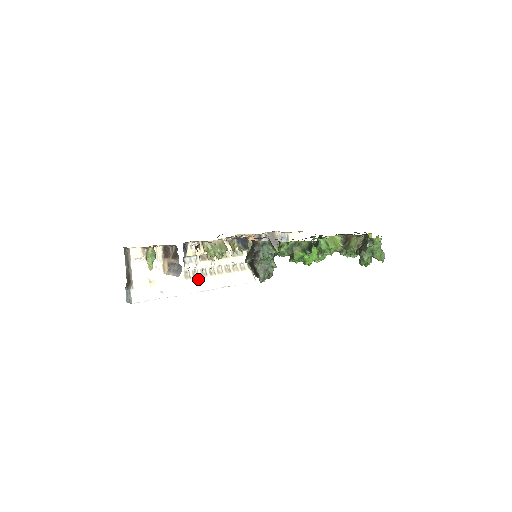
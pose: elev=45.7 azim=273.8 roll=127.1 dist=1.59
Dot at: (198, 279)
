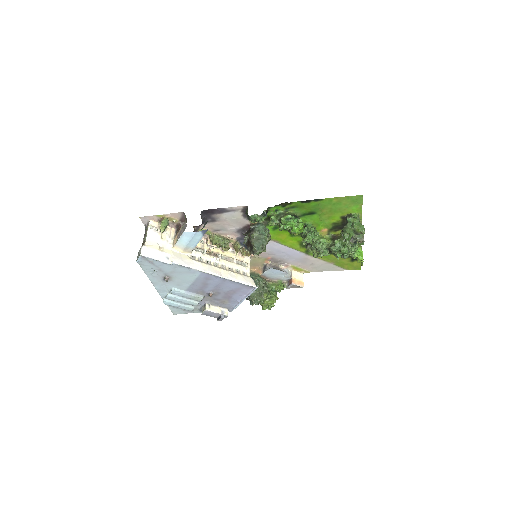
Dot at: (202, 263)
